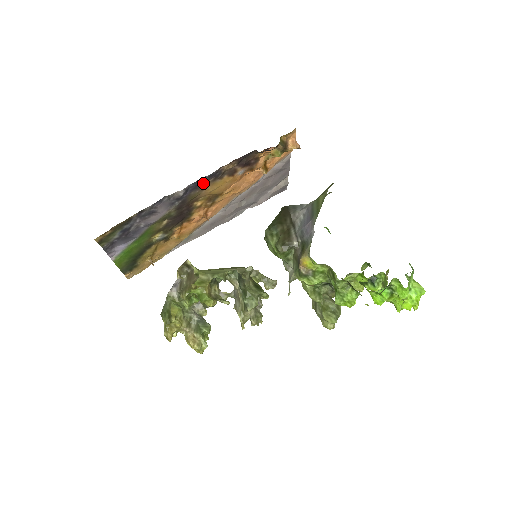
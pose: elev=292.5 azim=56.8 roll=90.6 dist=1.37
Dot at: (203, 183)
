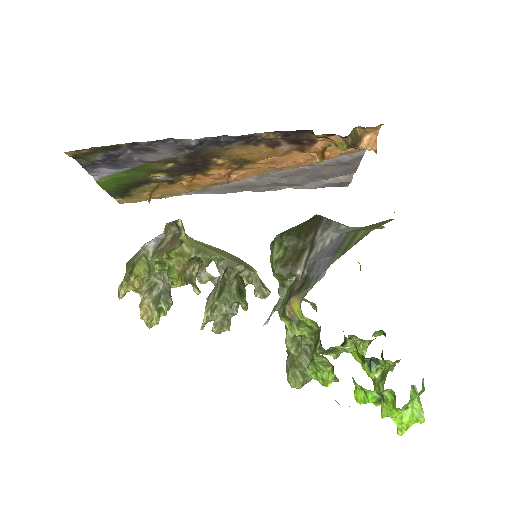
Dot at: (227, 142)
